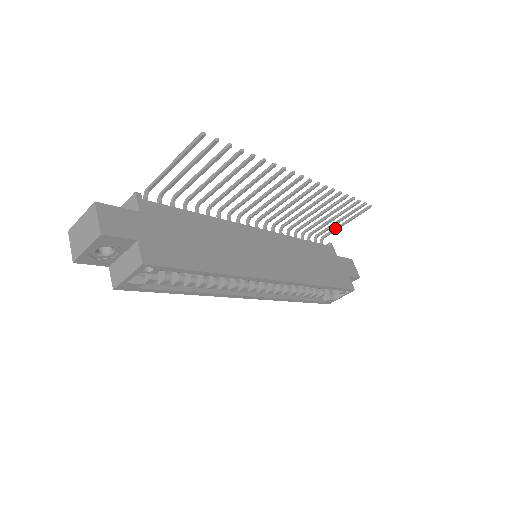
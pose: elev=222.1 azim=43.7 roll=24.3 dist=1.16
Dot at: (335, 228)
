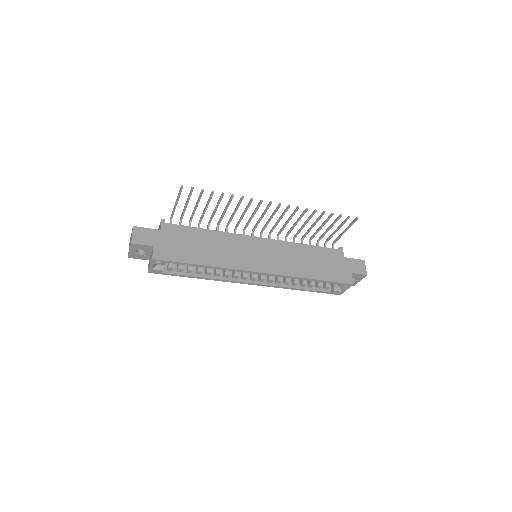
Dot at: (339, 235)
